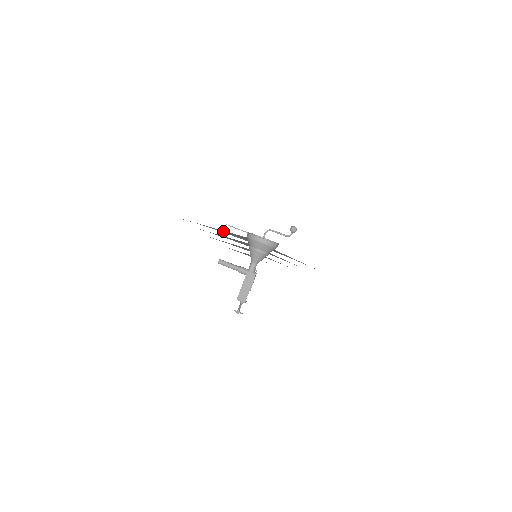
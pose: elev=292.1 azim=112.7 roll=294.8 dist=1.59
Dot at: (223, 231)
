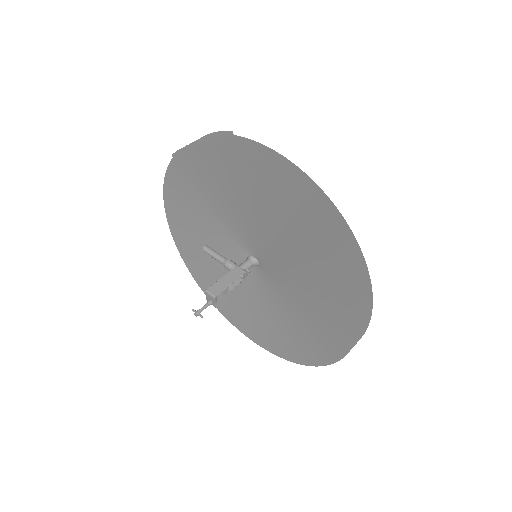
Dot at: occluded
